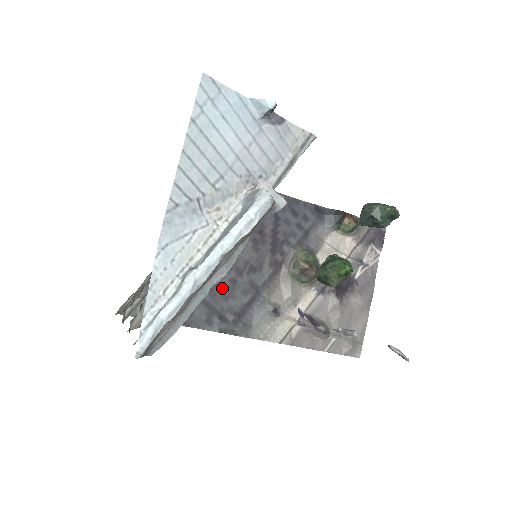
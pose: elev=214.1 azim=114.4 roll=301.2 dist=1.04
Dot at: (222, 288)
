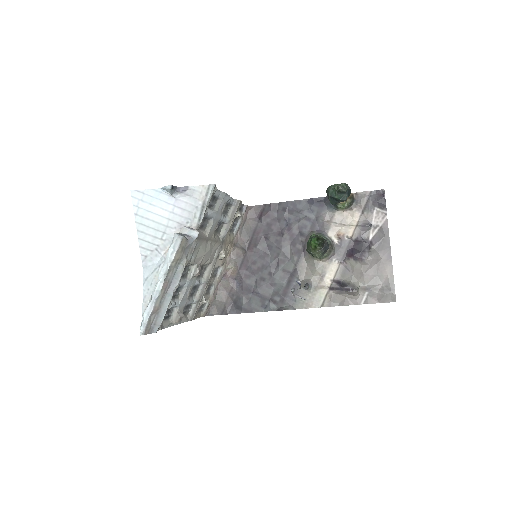
Dot at: (265, 281)
